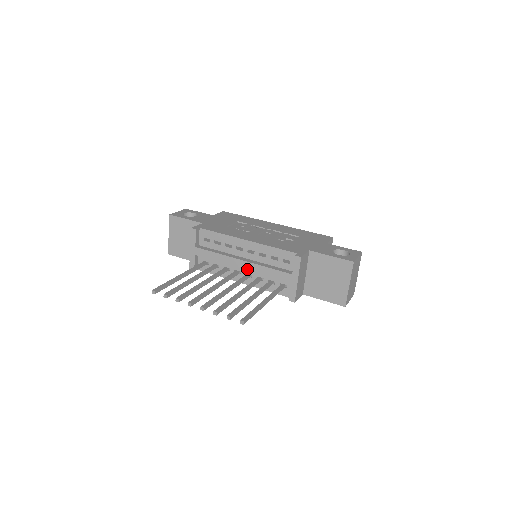
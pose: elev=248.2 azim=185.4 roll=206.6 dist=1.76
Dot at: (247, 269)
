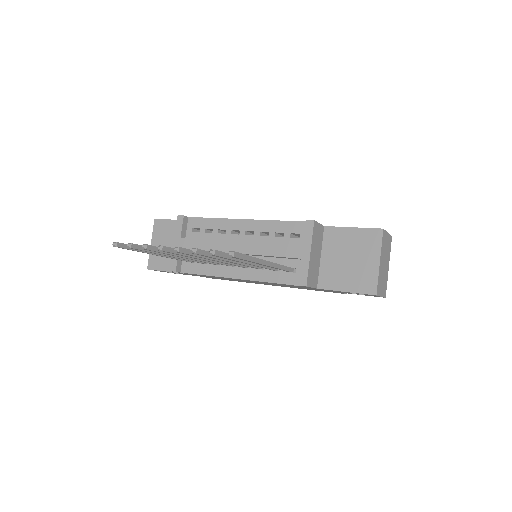
Dot at: (244, 252)
